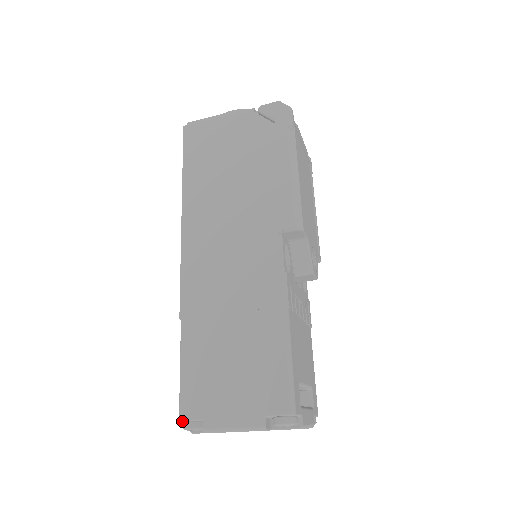
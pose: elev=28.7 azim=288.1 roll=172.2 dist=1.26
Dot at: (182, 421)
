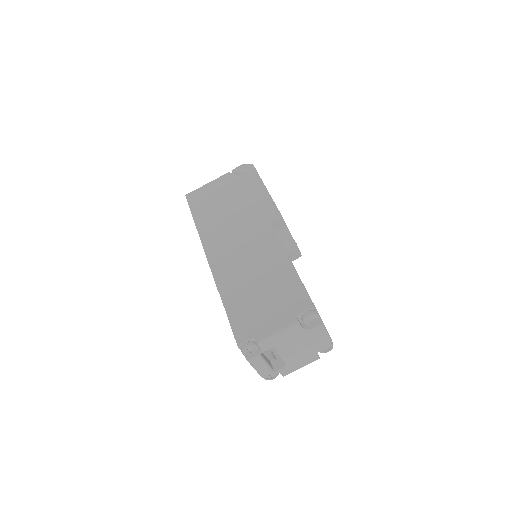
Dot at: (240, 347)
